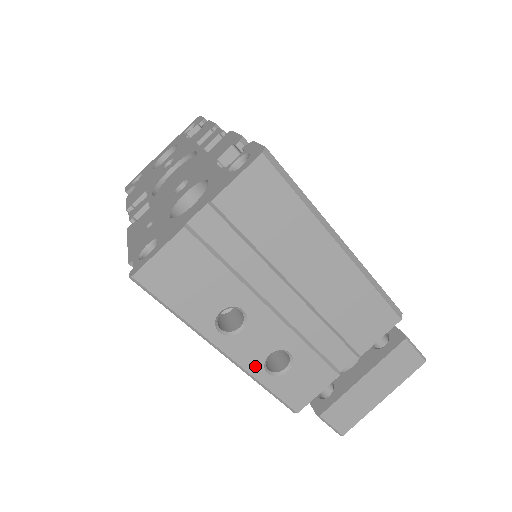
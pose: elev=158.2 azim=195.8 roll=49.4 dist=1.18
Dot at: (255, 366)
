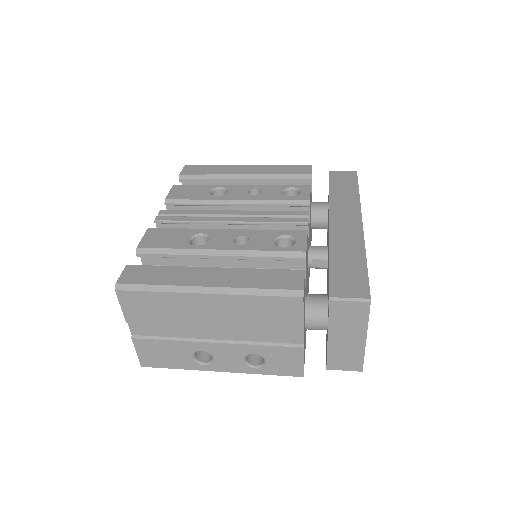
Dot at: (244, 369)
